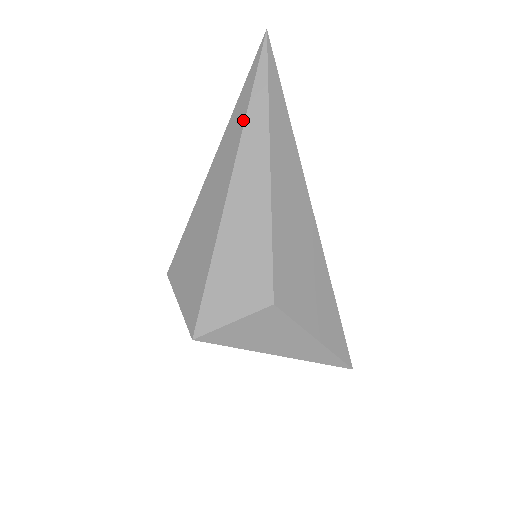
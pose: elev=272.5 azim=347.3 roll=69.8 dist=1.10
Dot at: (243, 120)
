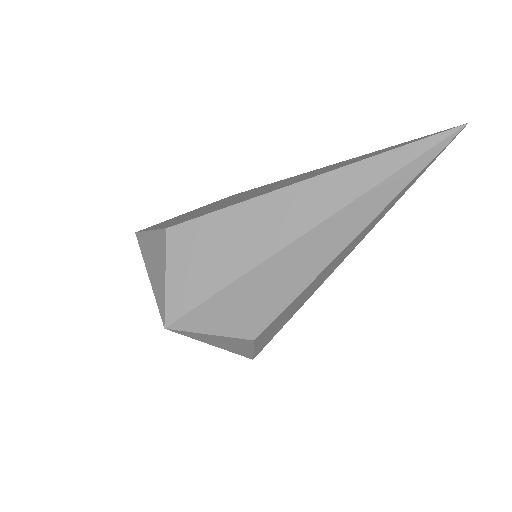
Dot at: (367, 188)
